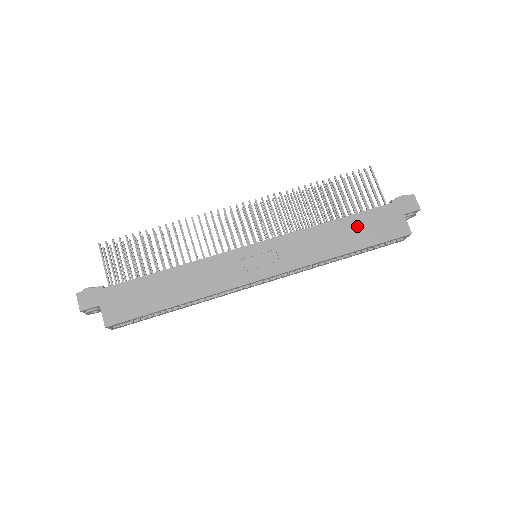
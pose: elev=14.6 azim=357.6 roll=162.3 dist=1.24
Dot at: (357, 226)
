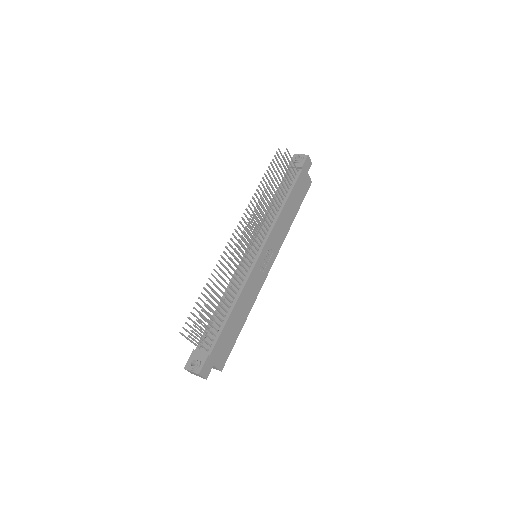
Dot at: (294, 198)
